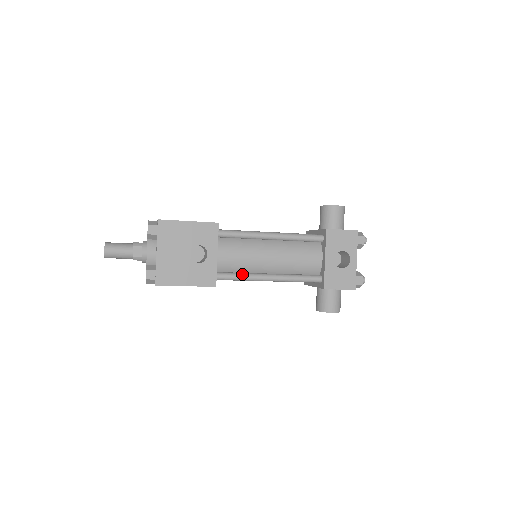
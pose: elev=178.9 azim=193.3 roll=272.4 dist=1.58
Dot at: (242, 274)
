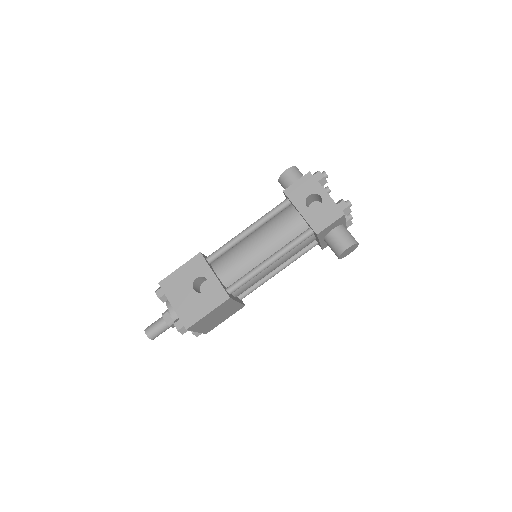
Dot at: (246, 275)
